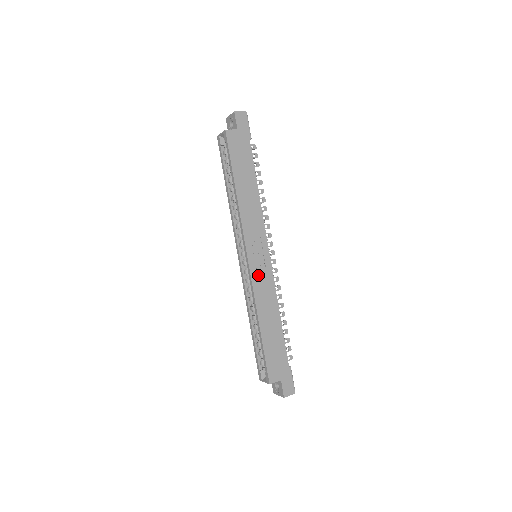
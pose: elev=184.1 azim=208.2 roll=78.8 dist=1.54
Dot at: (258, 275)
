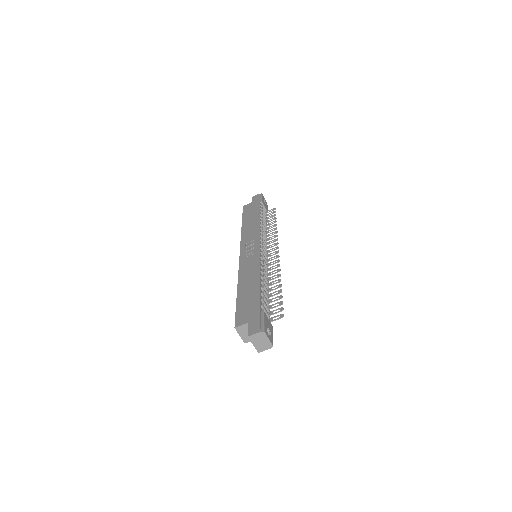
Dot at: (246, 260)
